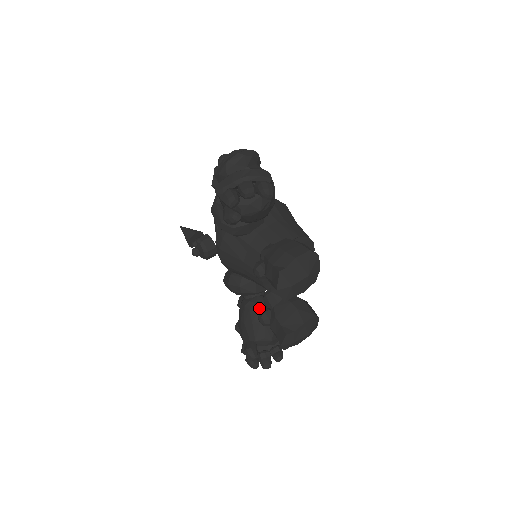
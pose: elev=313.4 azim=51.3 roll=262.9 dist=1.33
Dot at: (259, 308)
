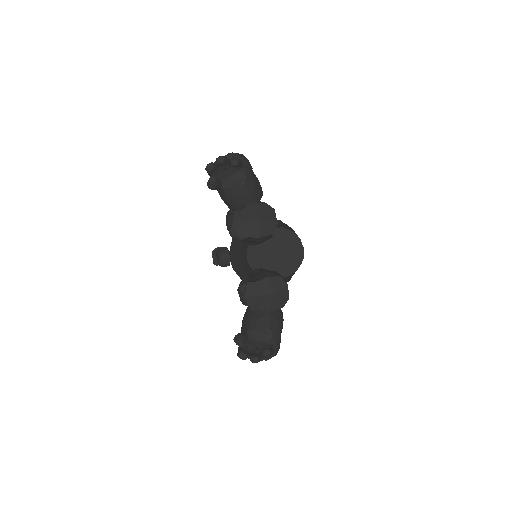
Dot at: occluded
